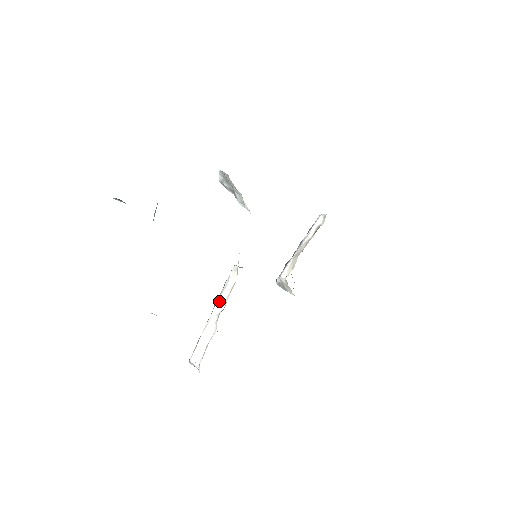
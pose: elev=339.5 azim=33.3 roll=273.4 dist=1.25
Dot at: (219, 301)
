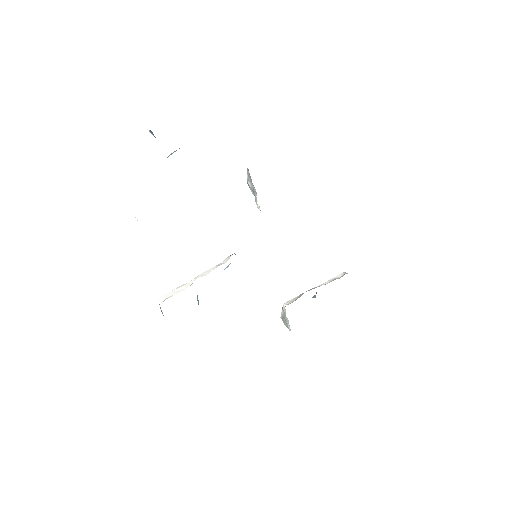
Dot at: (206, 271)
